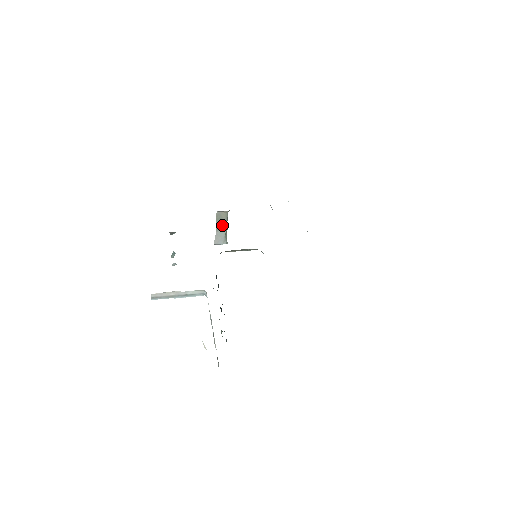
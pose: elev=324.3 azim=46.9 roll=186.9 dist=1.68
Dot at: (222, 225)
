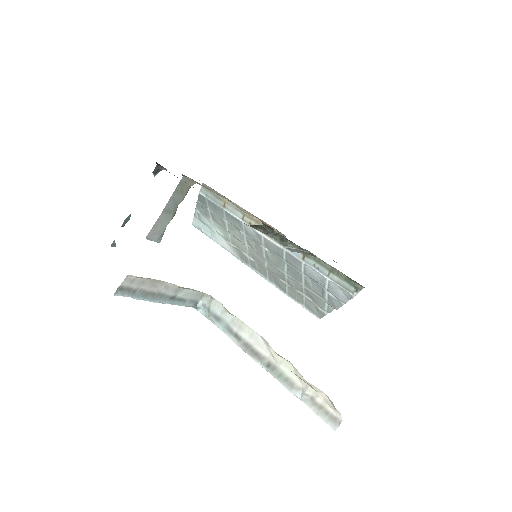
Dot at: (174, 205)
